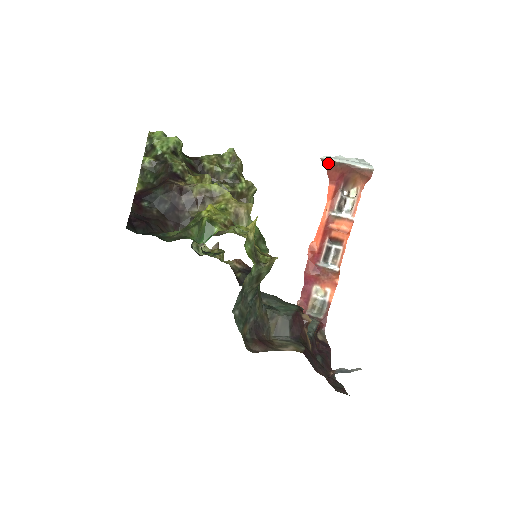
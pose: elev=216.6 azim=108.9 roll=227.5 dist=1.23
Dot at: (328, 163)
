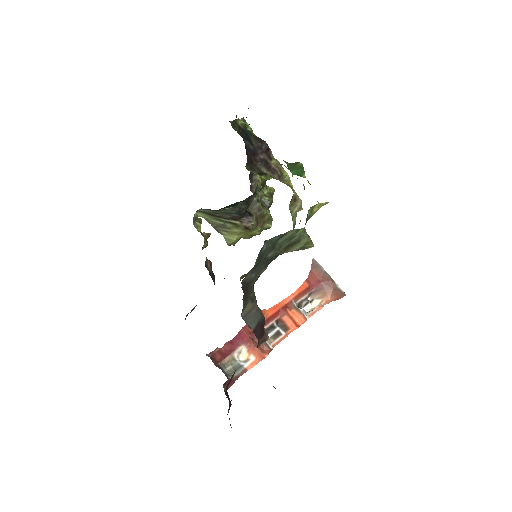
Dot at: (316, 266)
